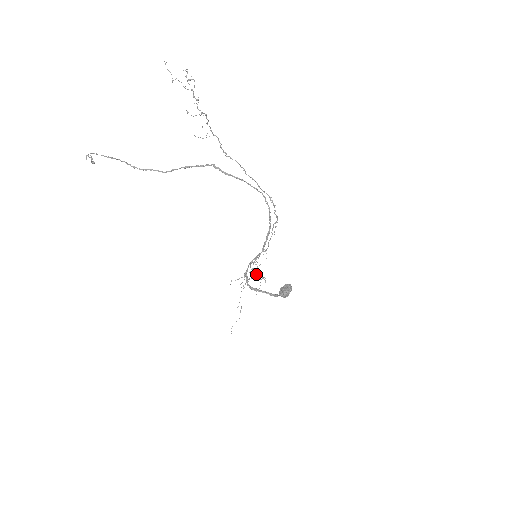
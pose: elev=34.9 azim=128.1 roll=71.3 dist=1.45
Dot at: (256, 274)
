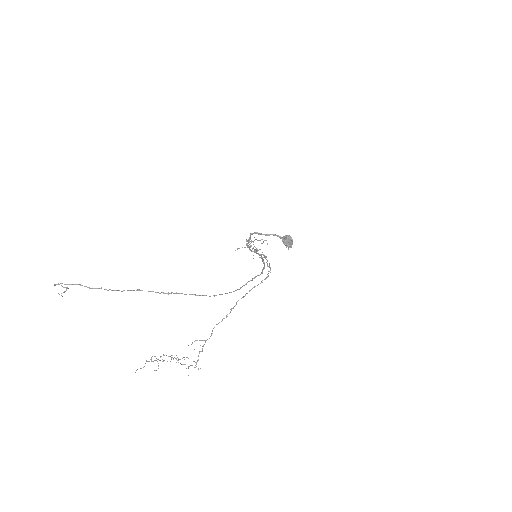
Dot at: occluded
